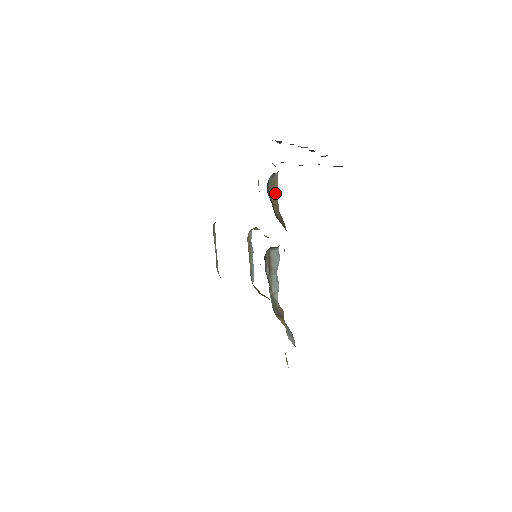
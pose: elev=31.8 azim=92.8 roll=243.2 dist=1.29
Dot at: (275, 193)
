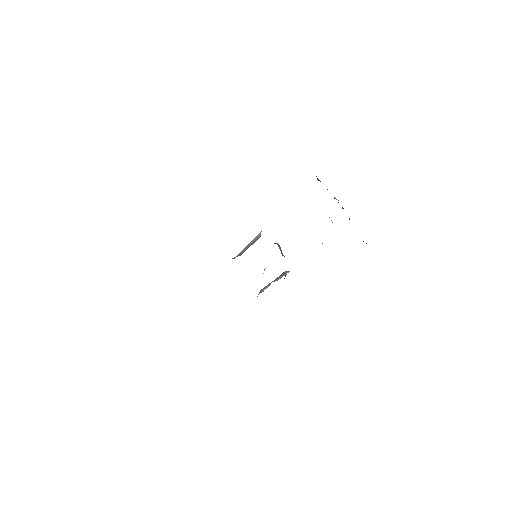
Dot at: occluded
